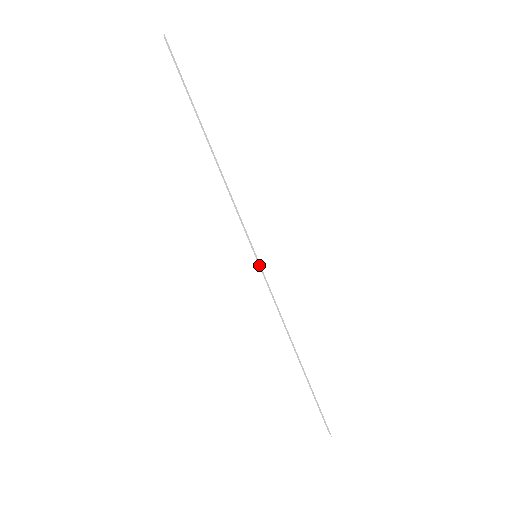
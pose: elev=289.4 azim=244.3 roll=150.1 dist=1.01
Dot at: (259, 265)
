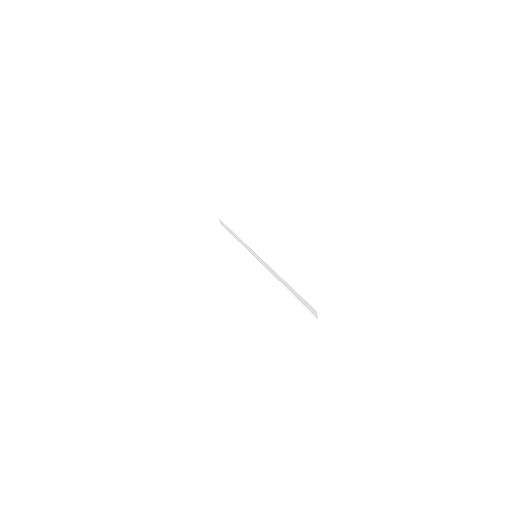
Dot at: (258, 259)
